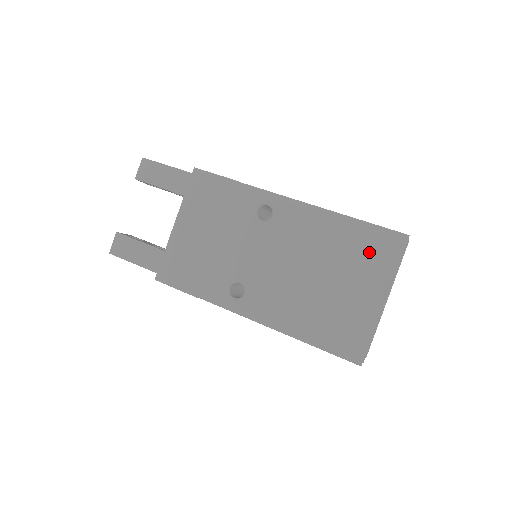
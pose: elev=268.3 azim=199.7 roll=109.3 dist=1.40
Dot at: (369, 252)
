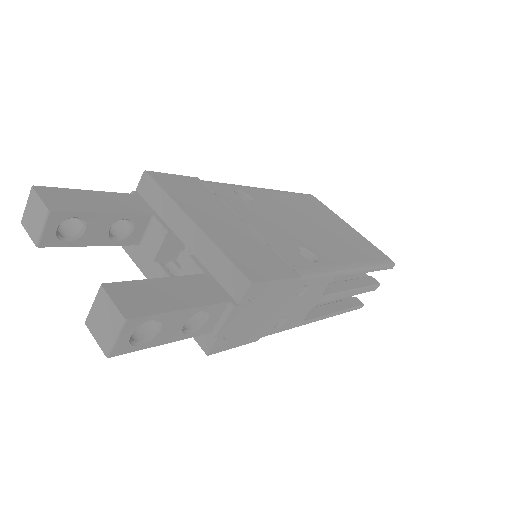
Dot at: (313, 205)
